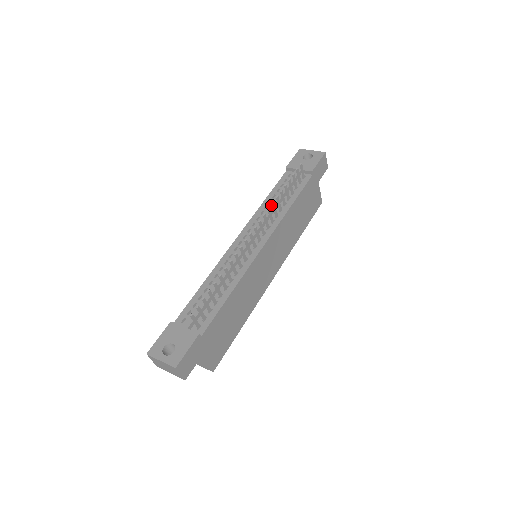
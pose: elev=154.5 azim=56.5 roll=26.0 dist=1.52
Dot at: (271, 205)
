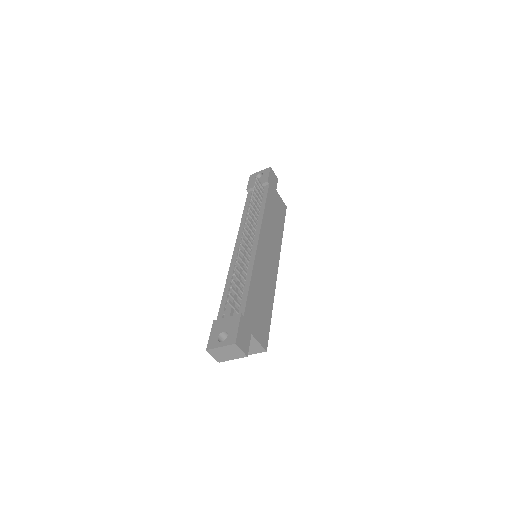
Dot at: occluded
